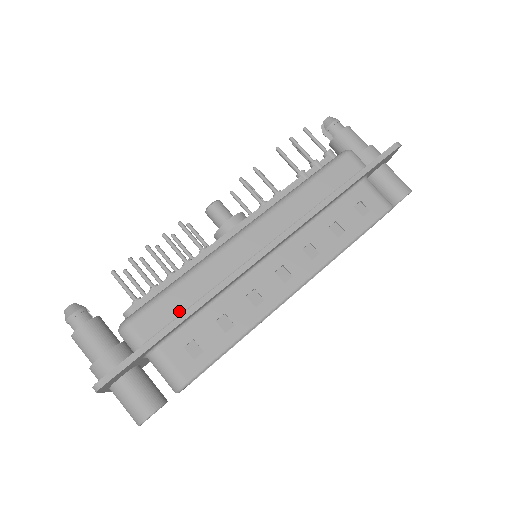
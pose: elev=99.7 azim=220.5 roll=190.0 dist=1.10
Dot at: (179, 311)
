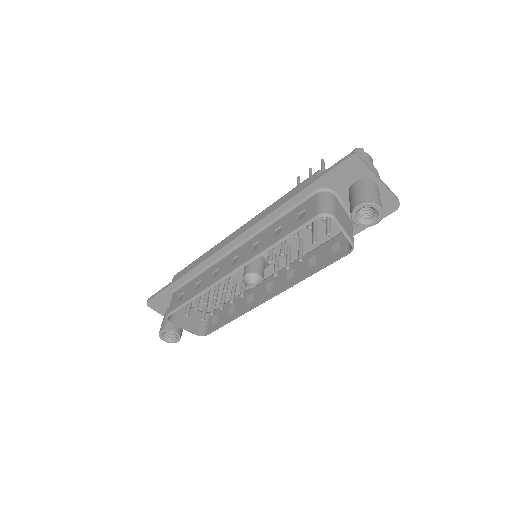
Dot at: occluded
